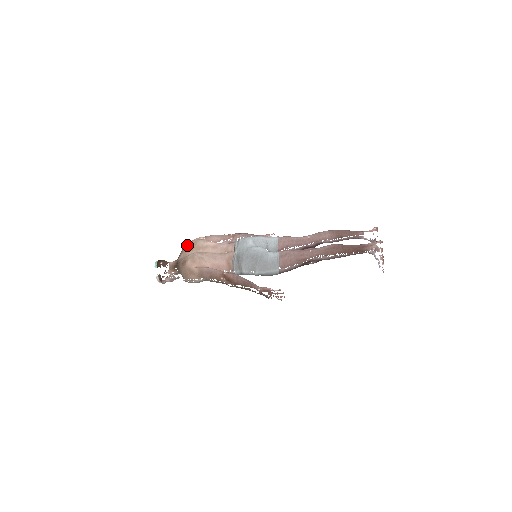
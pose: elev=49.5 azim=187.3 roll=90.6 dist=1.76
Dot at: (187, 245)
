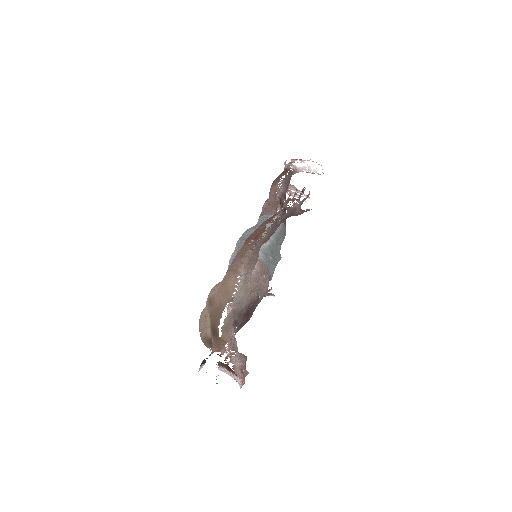
Dot at: (199, 328)
